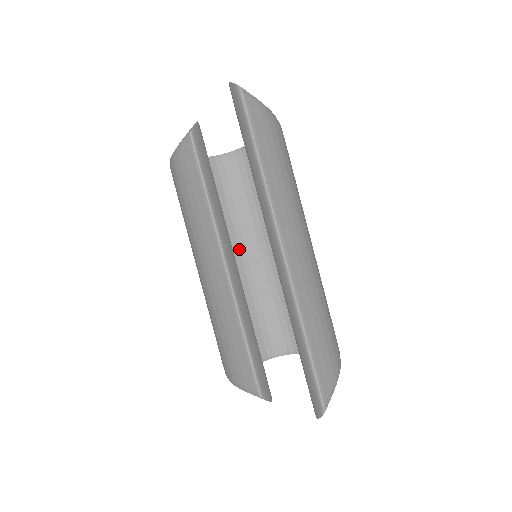
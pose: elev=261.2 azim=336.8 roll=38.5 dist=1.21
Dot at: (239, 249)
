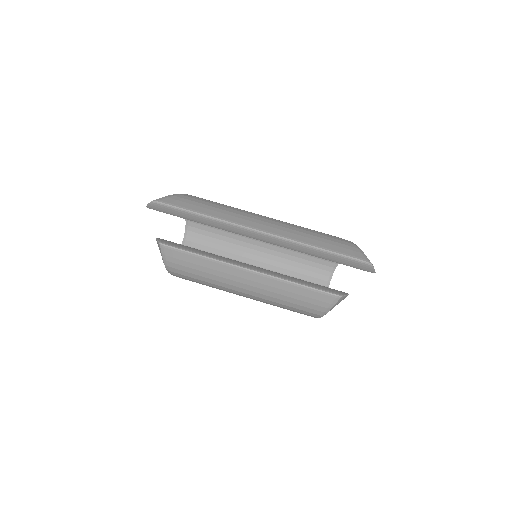
Dot at: occluded
